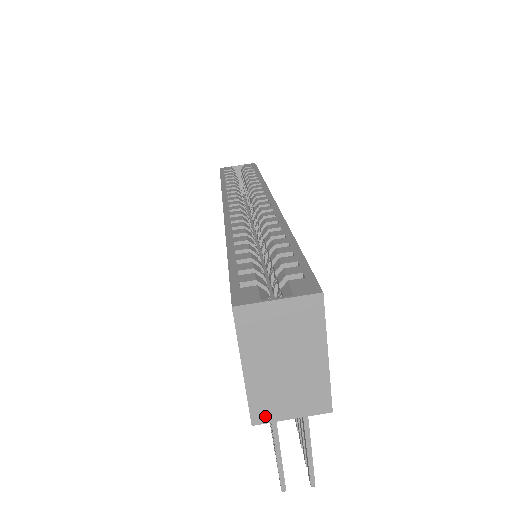
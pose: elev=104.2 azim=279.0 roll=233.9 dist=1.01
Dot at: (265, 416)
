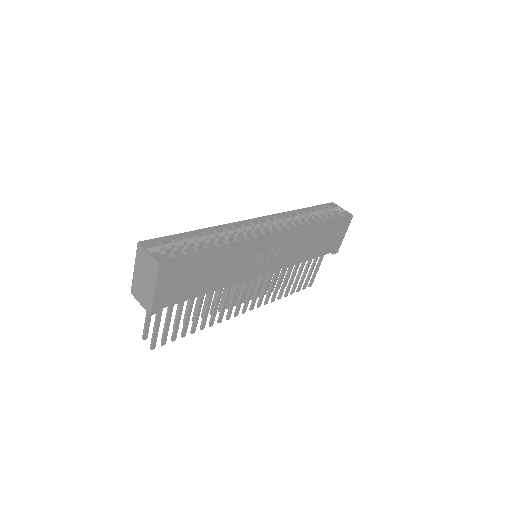
Dot at: (134, 293)
